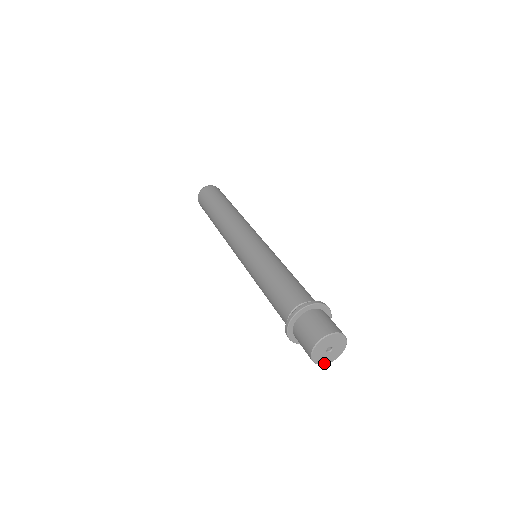
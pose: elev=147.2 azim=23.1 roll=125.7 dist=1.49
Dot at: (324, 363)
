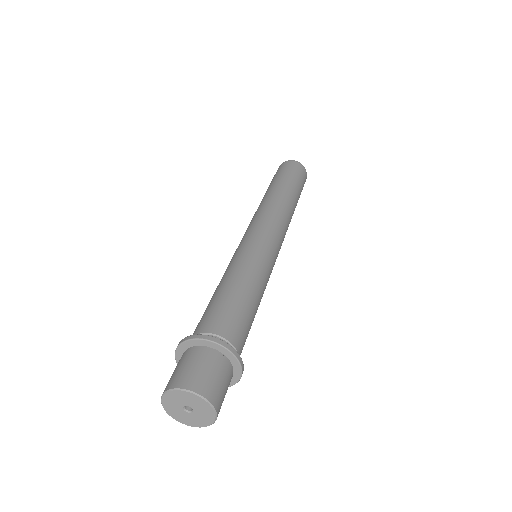
Dot at: (168, 411)
